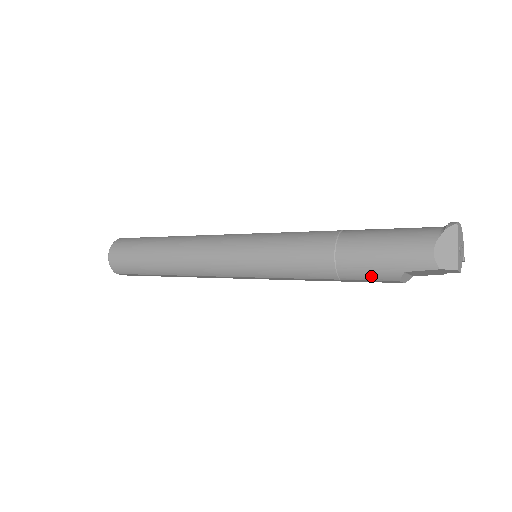
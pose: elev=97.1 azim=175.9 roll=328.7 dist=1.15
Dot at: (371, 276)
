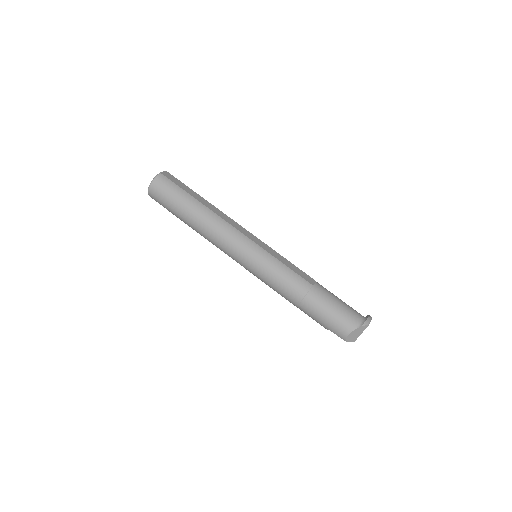
Dot at: (313, 319)
